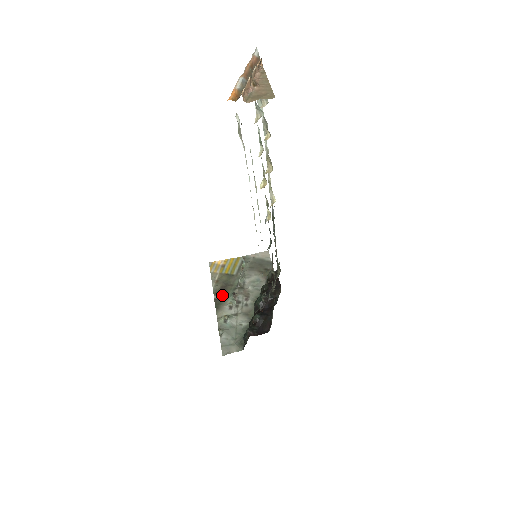
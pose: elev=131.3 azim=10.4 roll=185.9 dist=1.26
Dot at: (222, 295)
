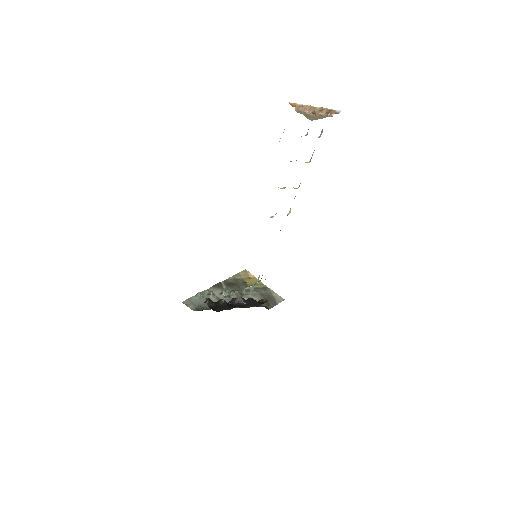
Dot at: (227, 285)
